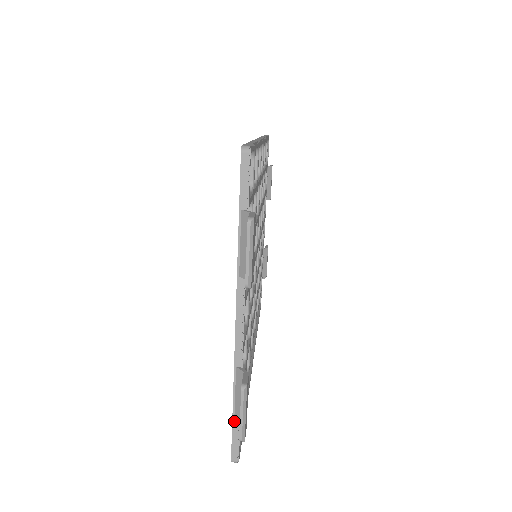
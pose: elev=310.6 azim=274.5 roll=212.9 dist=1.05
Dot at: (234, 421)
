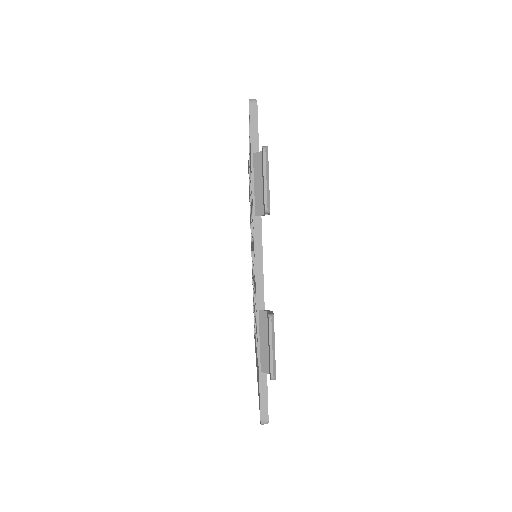
Dot at: (261, 372)
